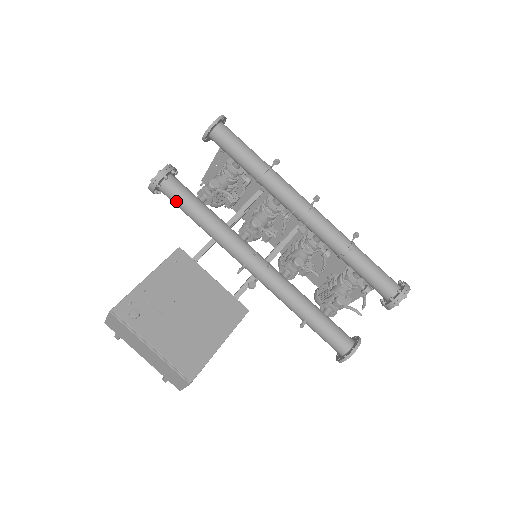
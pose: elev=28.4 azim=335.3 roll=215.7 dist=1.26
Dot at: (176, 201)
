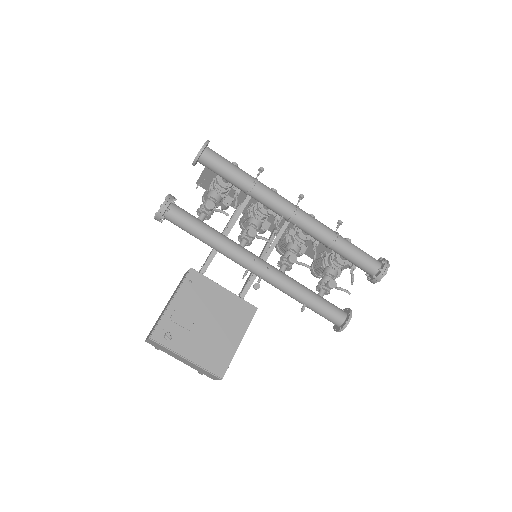
Dot at: (180, 226)
